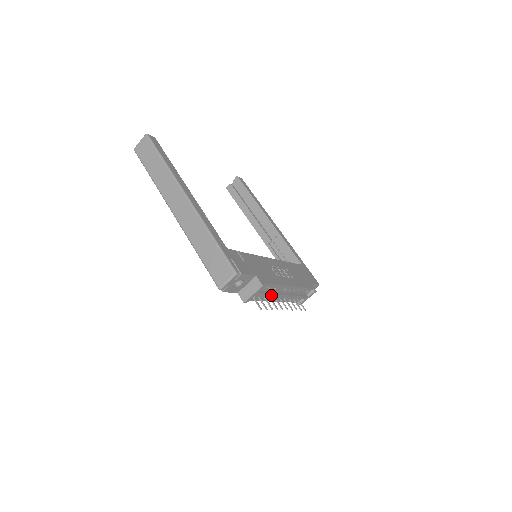
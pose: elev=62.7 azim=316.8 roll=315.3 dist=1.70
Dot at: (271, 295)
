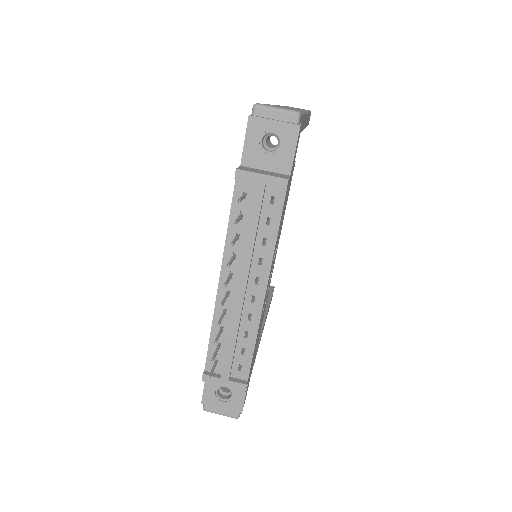
Dot at: (251, 240)
